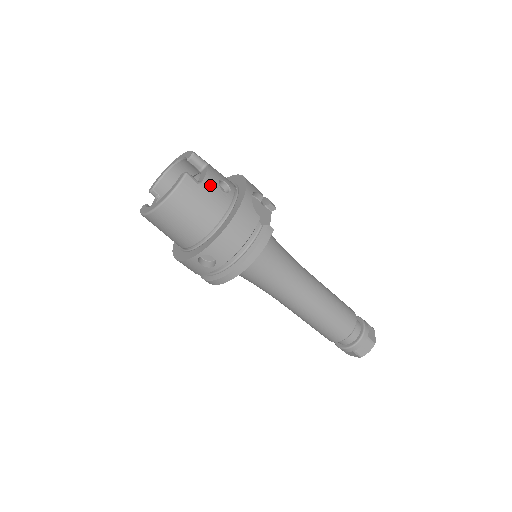
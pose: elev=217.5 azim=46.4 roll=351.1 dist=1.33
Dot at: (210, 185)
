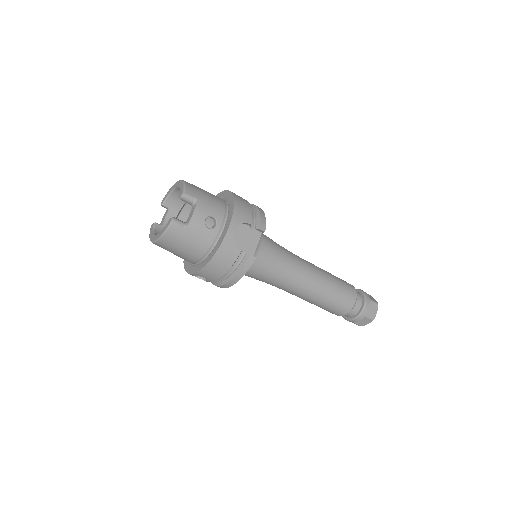
Dot at: (195, 226)
